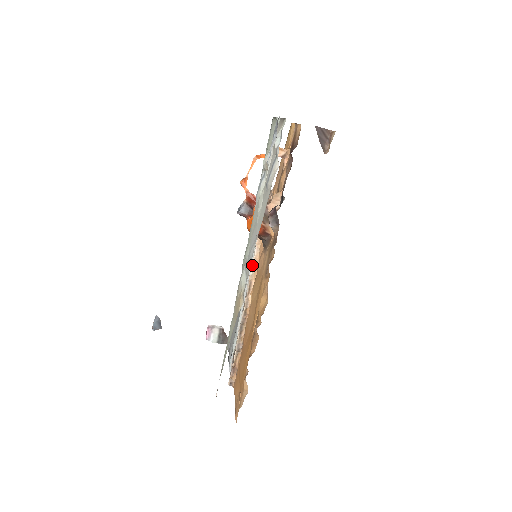
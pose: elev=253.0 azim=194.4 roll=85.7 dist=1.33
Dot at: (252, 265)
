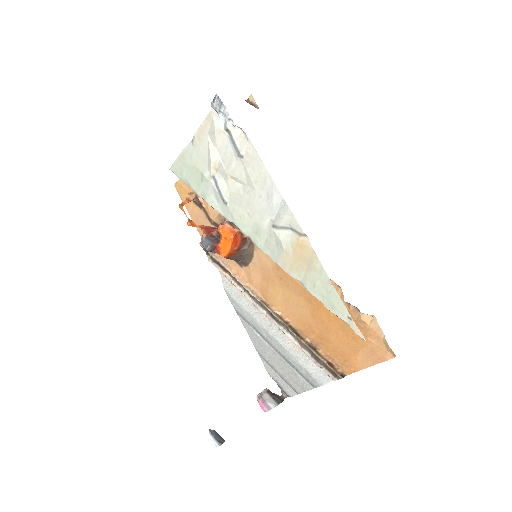
Dot at: (248, 291)
